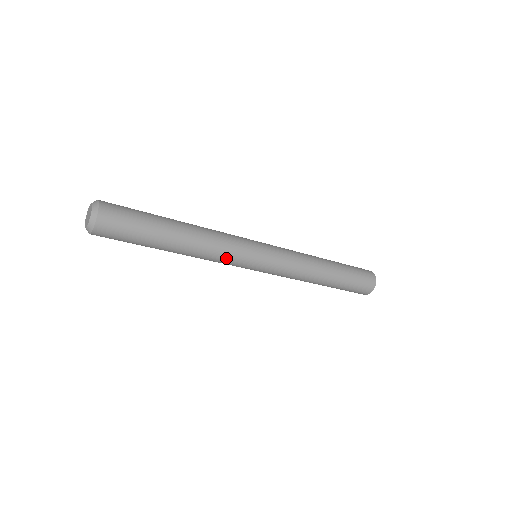
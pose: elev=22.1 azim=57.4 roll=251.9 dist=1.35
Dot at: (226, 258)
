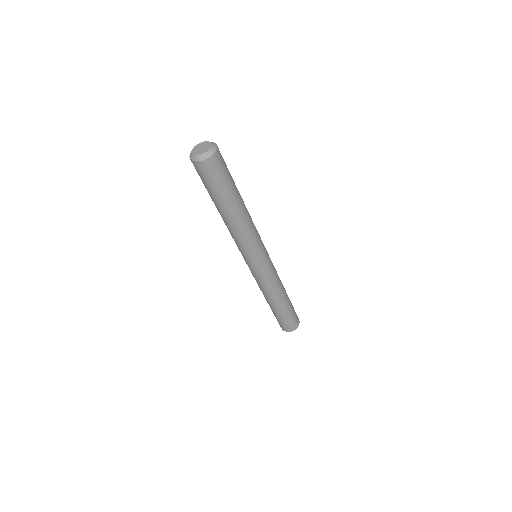
Dot at: (251, 242)
